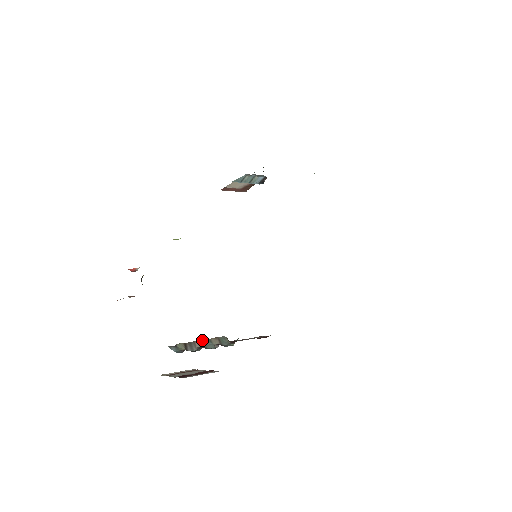
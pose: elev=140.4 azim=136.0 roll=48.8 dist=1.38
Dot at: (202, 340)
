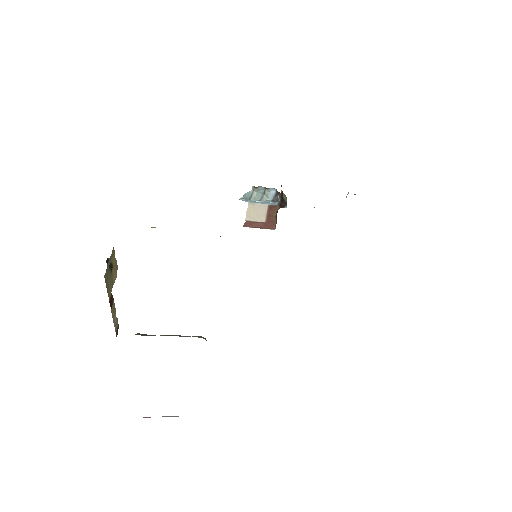
Dot at: (169, 335)
